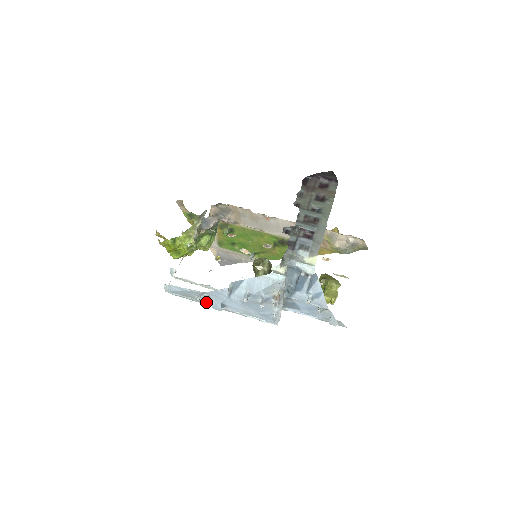
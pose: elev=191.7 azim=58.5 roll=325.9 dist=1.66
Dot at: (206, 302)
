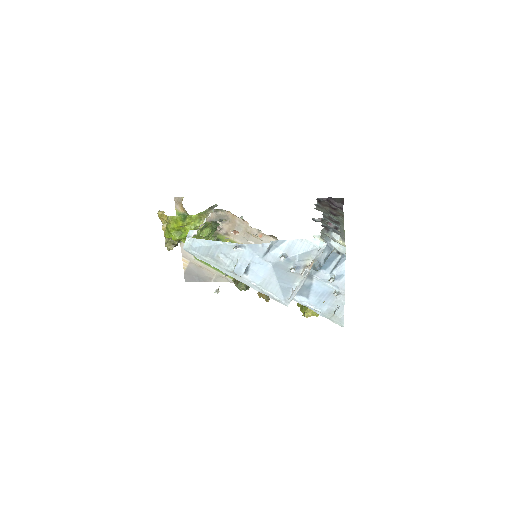
Dot at: (225, 266)
